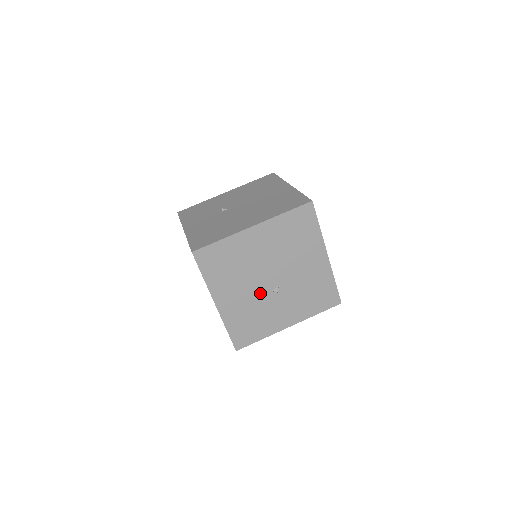
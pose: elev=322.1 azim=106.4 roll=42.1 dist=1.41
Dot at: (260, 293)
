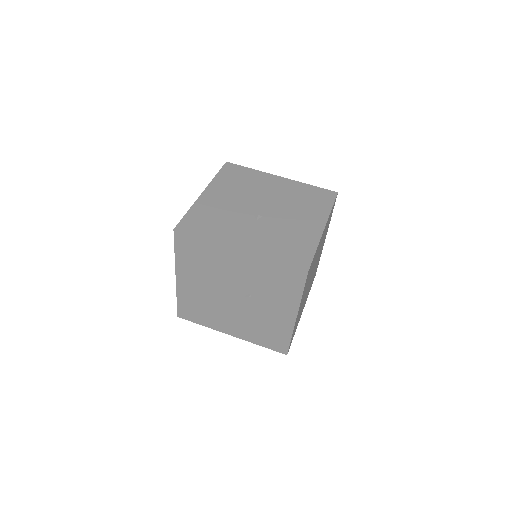
Dot at: (243, 210)
